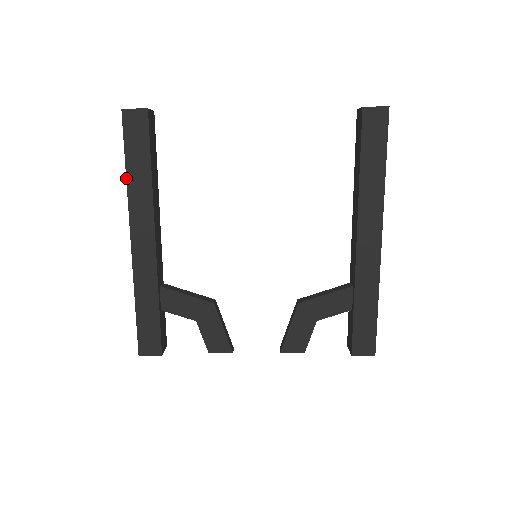
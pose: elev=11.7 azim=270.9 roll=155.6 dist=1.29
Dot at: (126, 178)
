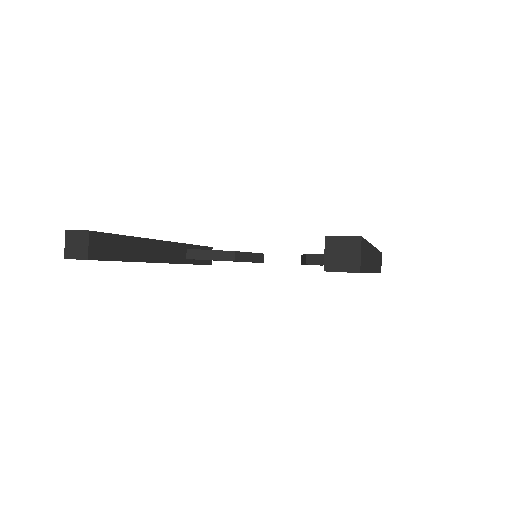
Dot at: occluded
